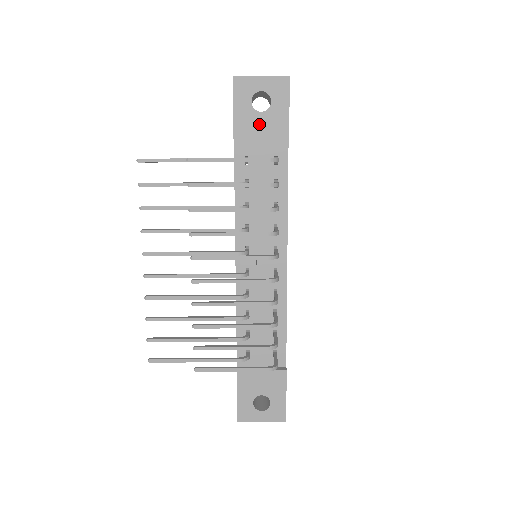
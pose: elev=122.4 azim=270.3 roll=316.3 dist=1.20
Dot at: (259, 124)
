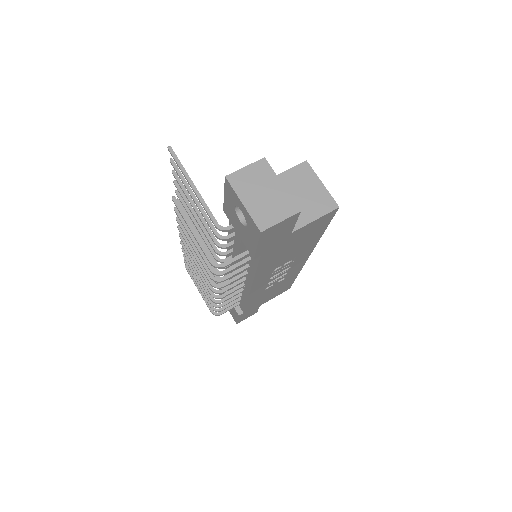
Dot at: (238, 224)
